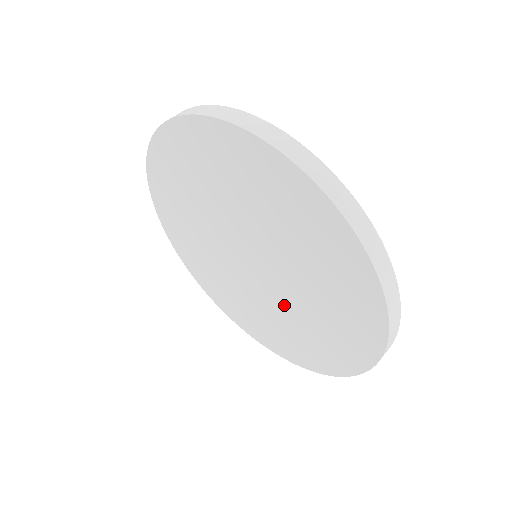
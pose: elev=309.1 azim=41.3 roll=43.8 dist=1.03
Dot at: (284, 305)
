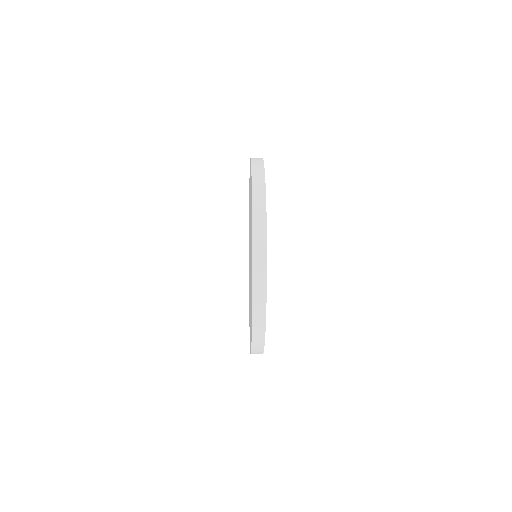
Dot at: (250, 290)
